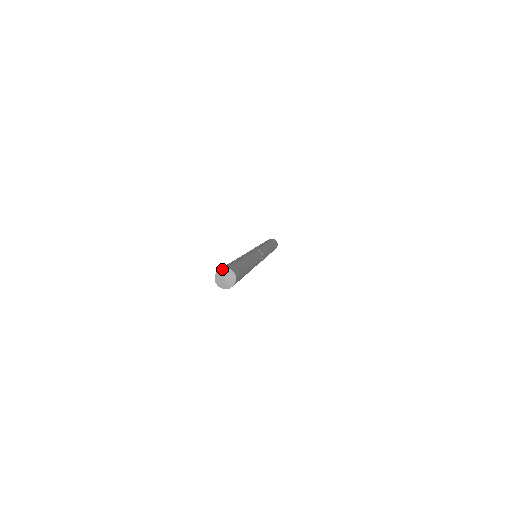
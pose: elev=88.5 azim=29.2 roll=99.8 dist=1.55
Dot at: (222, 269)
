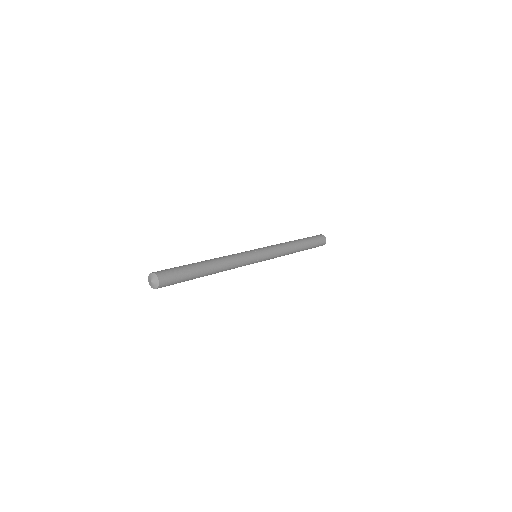
Dot at: (149, 275)
